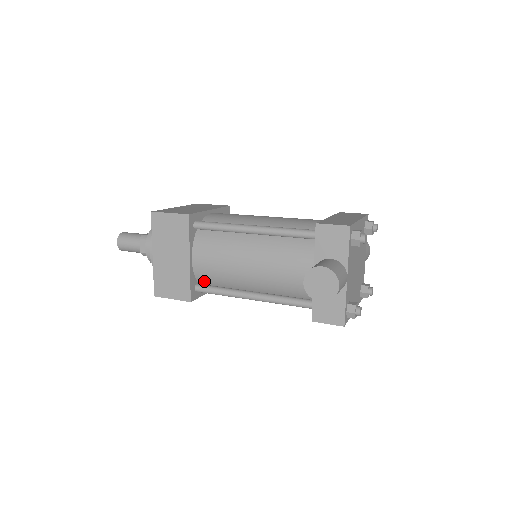
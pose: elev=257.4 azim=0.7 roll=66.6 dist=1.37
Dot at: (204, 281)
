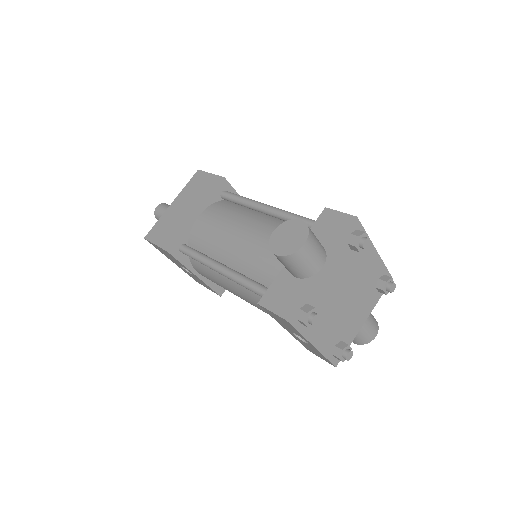
Dot at: (193, 244)
